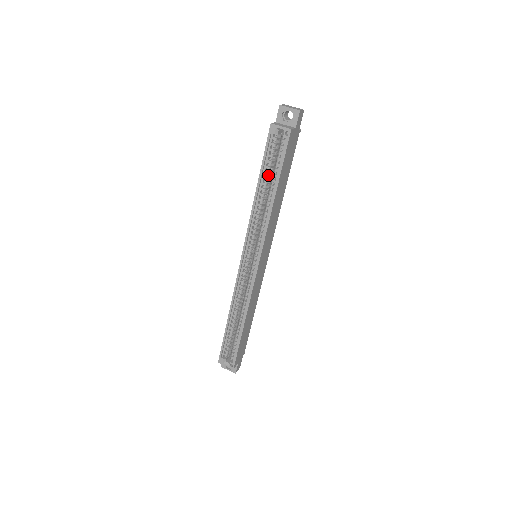
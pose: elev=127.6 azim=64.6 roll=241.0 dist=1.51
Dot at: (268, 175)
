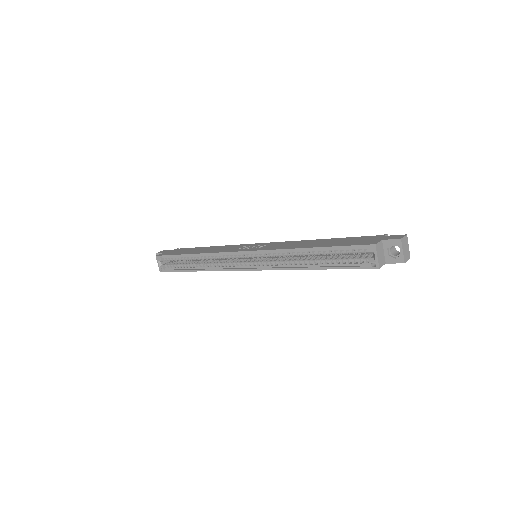
Dot at: (327, 254)
